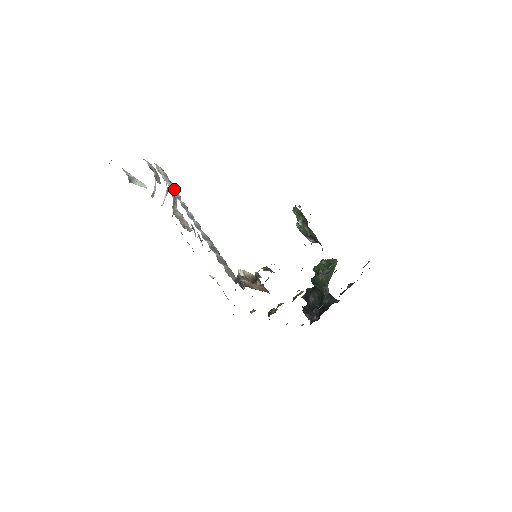
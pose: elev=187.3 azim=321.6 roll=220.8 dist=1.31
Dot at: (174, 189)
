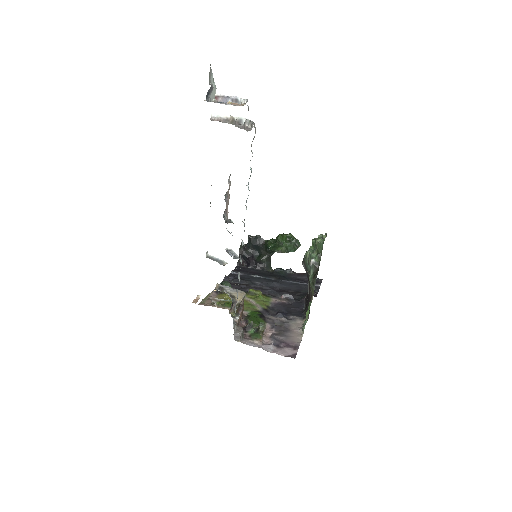
Dot at: occluded
